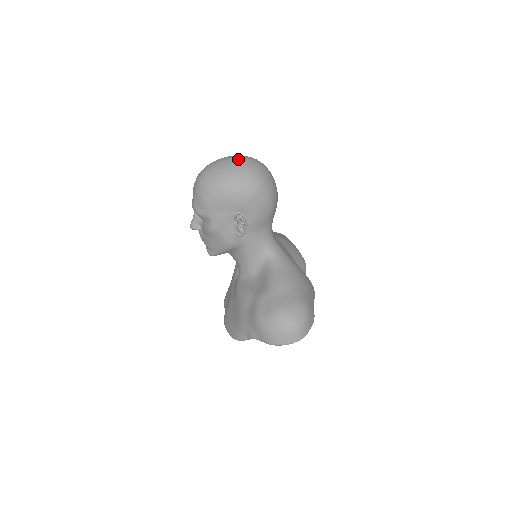
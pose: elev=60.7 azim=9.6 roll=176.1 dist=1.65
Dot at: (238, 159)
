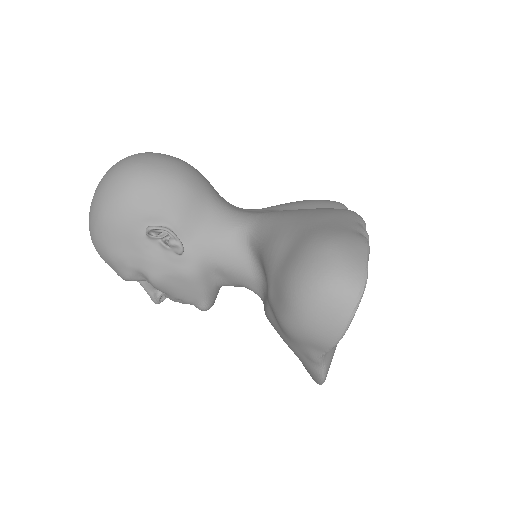
Dot at: (101, 179)
